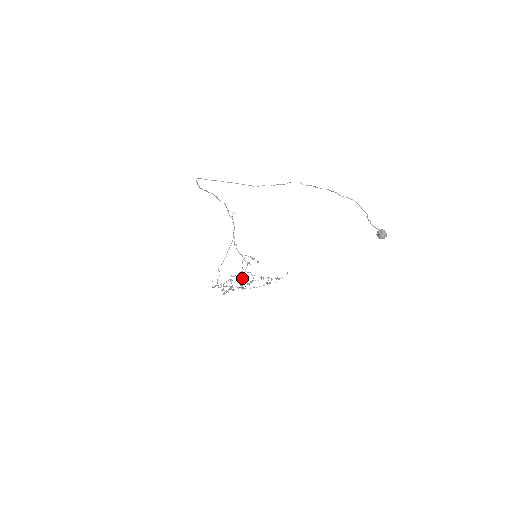
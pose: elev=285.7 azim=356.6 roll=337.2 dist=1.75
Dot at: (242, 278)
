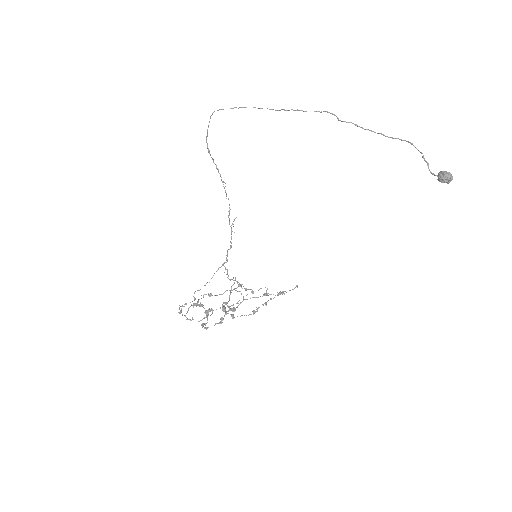
Dot at: (225, 312)
